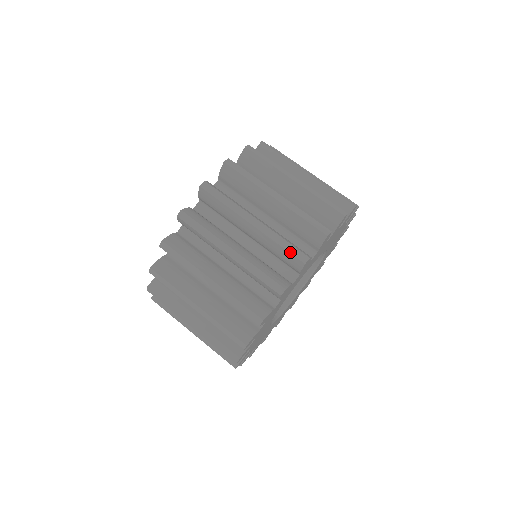
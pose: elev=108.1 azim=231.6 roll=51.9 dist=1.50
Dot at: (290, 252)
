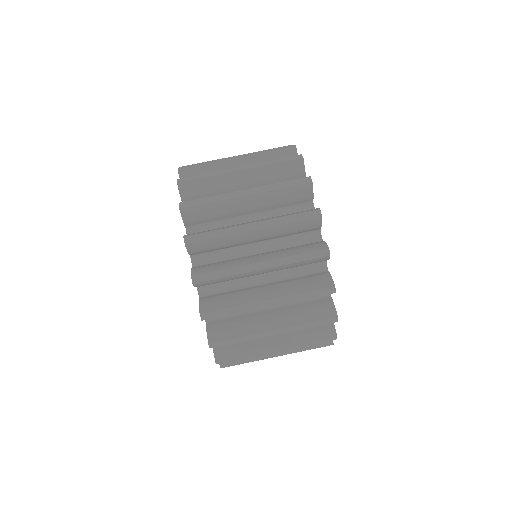
Dot at: (317, 296)
